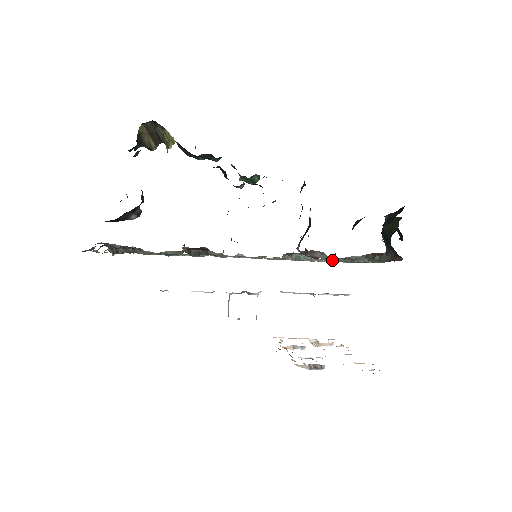
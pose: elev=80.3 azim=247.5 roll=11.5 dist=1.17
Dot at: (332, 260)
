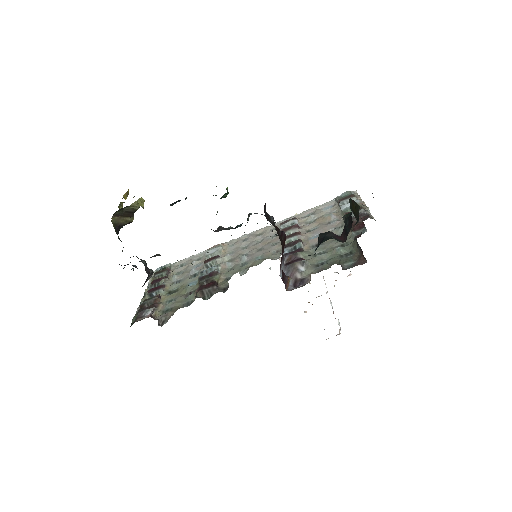
Dot at: occluded
